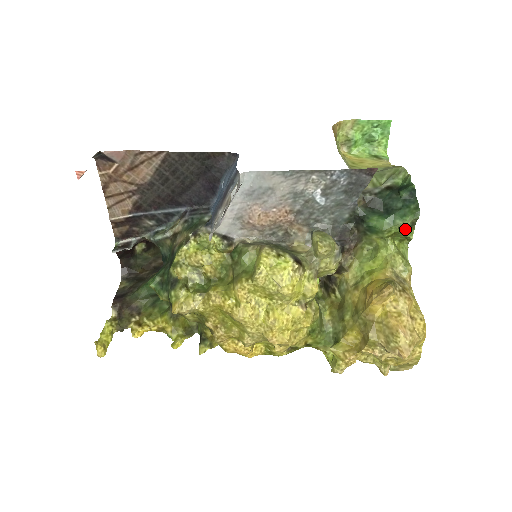
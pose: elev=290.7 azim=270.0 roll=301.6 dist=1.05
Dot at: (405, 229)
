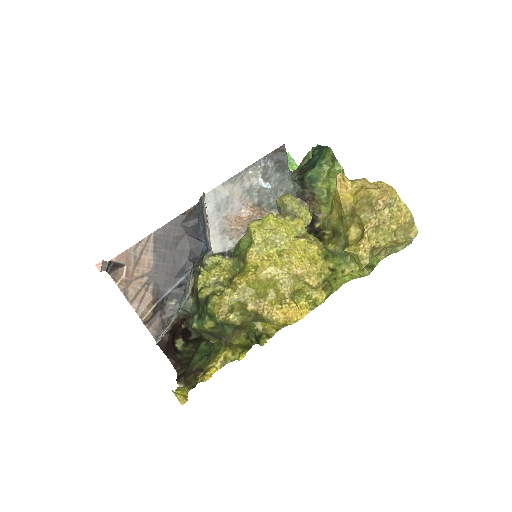
Dot at: (329, 160)
